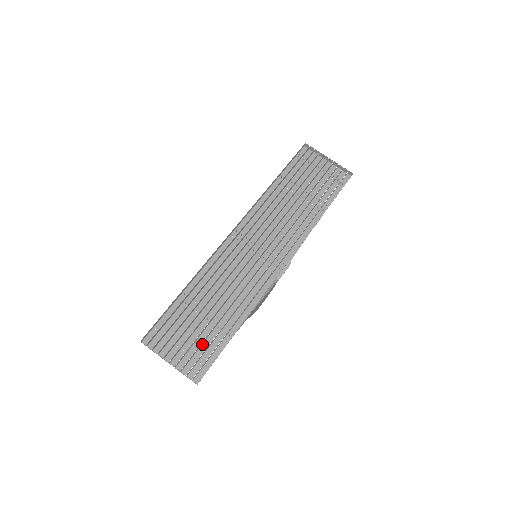
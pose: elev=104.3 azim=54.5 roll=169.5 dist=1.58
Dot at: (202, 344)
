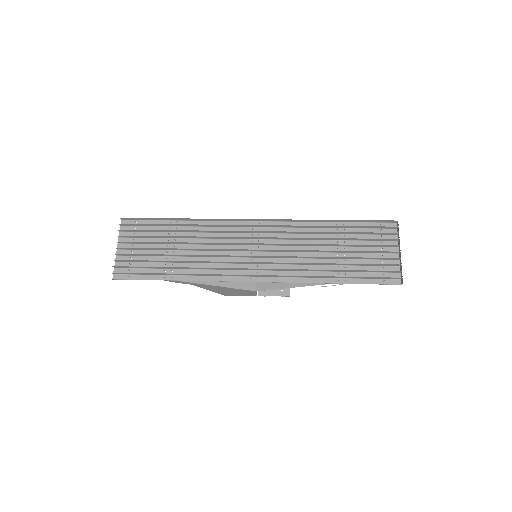
Dot at: (146, 262)
